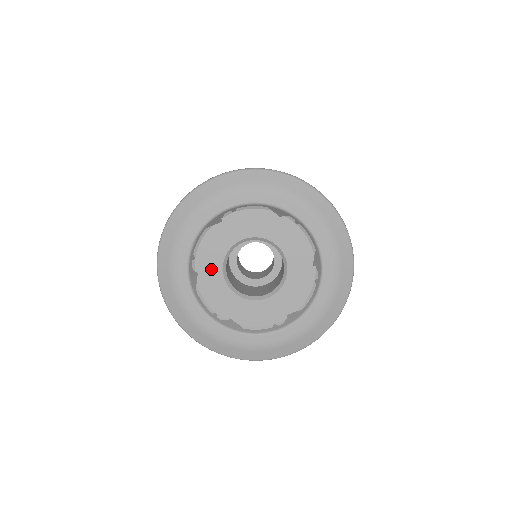
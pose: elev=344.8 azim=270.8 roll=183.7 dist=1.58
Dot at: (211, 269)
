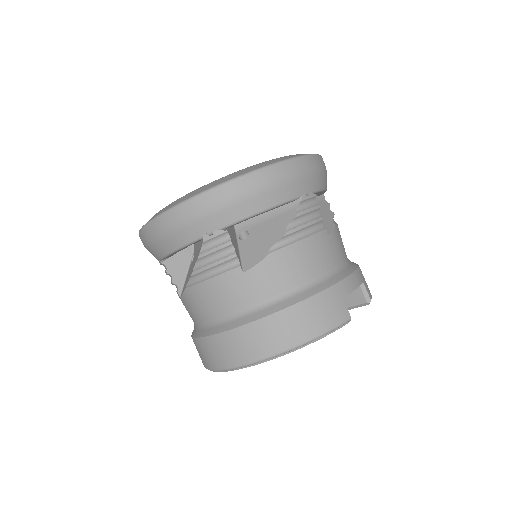
Dot at: occluded
